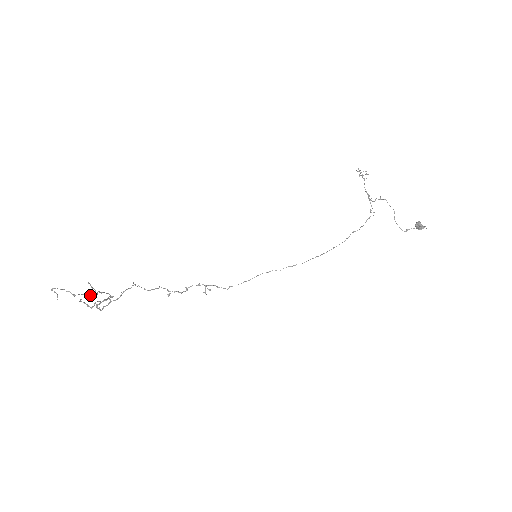
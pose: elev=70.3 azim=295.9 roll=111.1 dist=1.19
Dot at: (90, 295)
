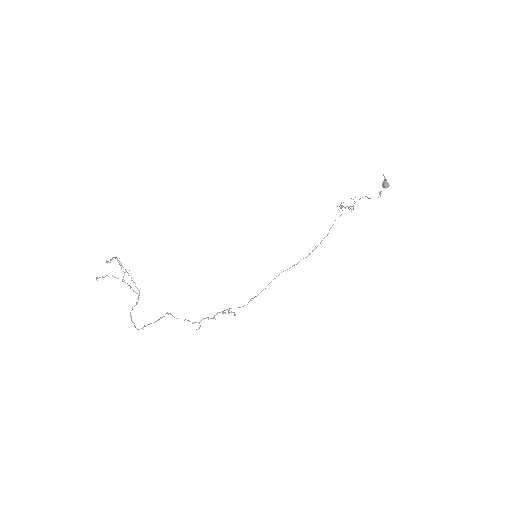
Dot at: occluded
